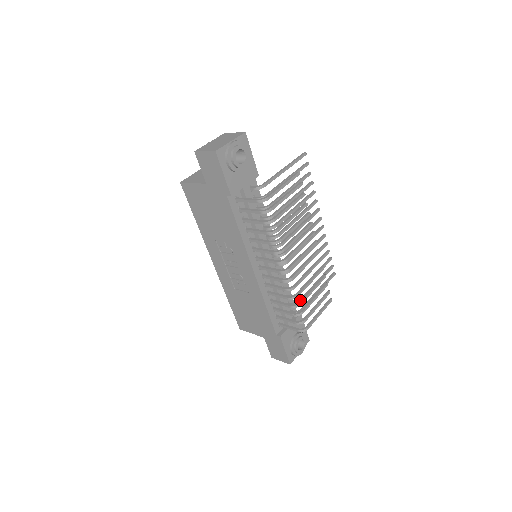
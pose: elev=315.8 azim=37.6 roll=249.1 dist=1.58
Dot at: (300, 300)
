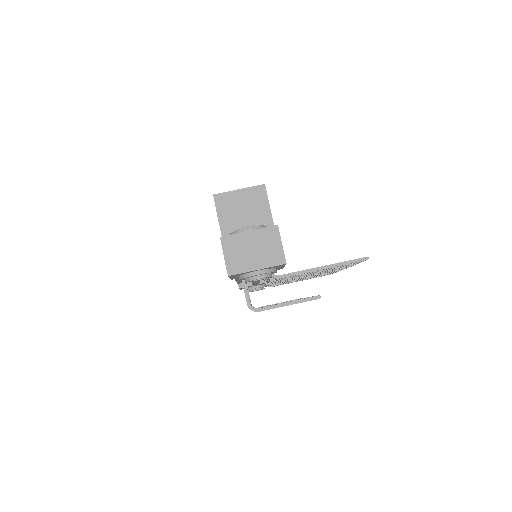
Dot at: occluded
